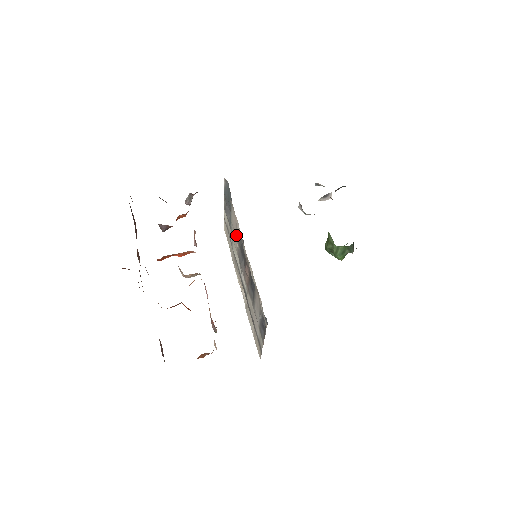
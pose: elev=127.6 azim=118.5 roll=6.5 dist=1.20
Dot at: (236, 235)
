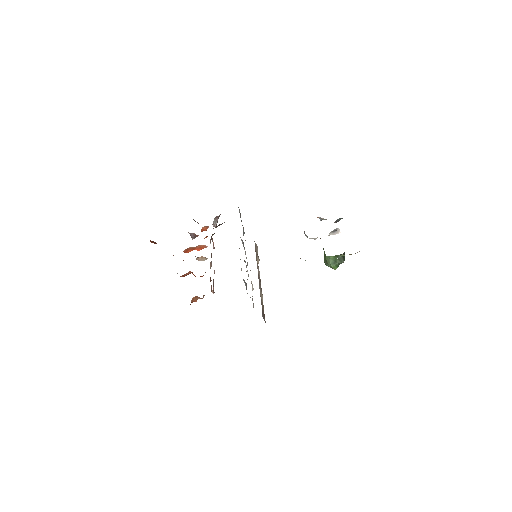
Dot at: occluded
